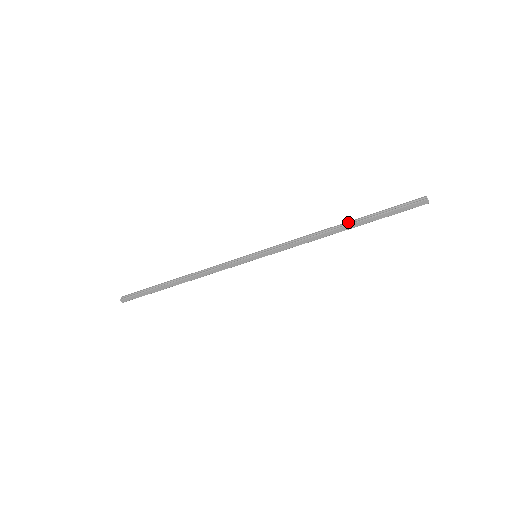
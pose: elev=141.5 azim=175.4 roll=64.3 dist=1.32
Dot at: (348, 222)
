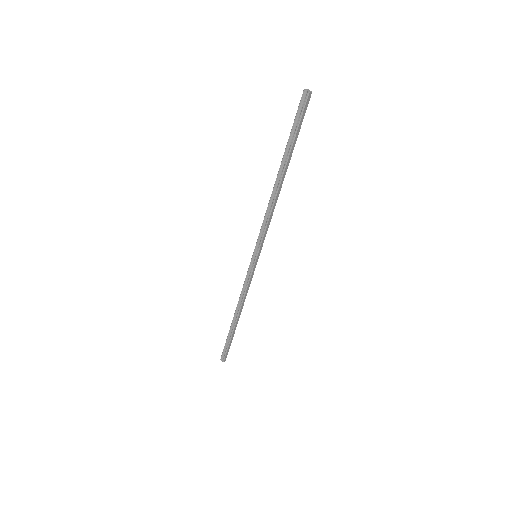
Dot at: (279, 172)
